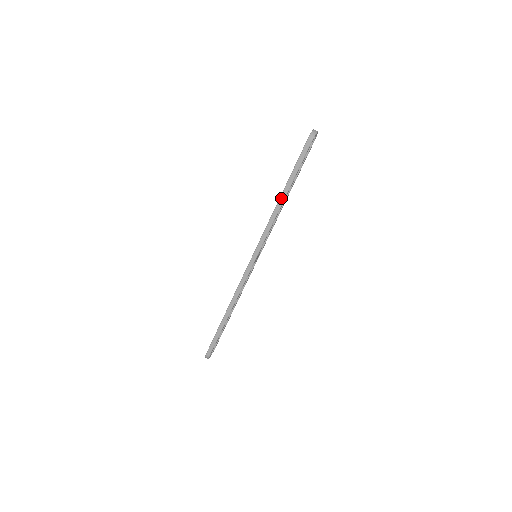
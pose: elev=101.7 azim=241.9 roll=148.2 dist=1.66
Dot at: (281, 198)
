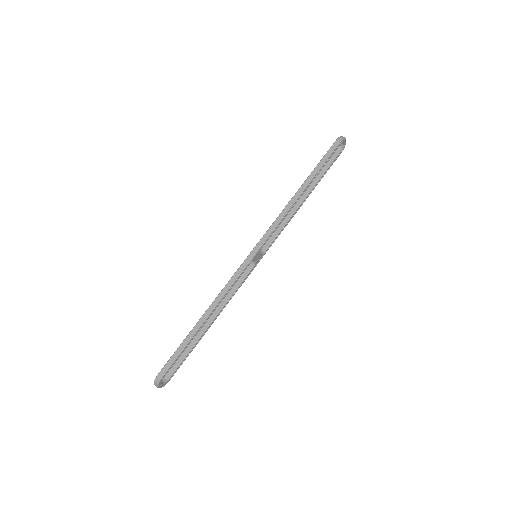
Dot at: (299, 190)
